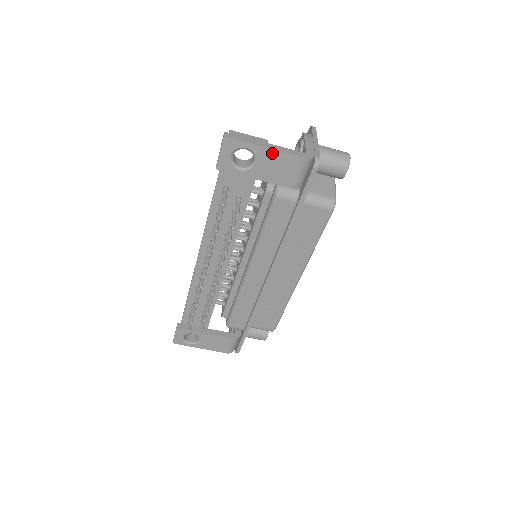
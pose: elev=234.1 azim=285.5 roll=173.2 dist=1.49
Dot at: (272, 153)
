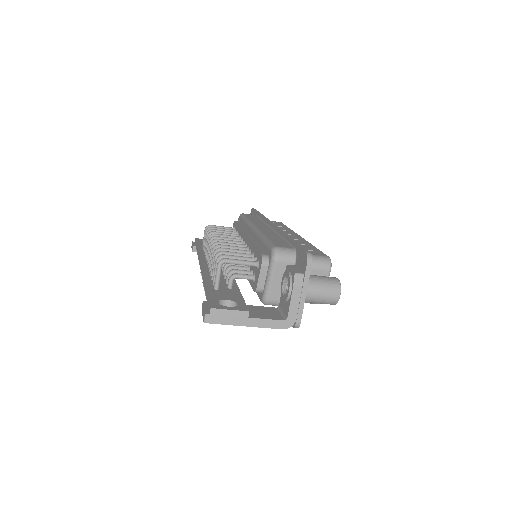
Dot at: (252, 325)
